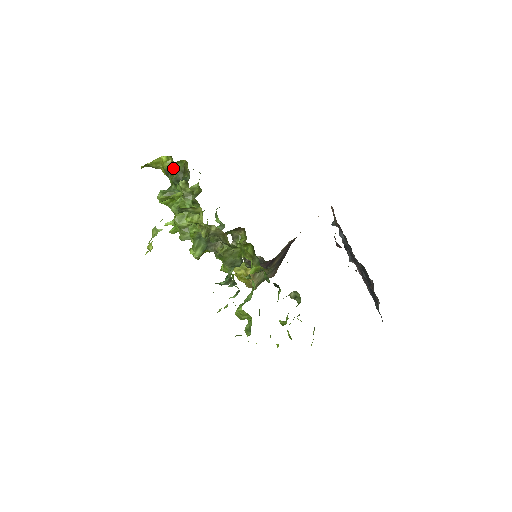
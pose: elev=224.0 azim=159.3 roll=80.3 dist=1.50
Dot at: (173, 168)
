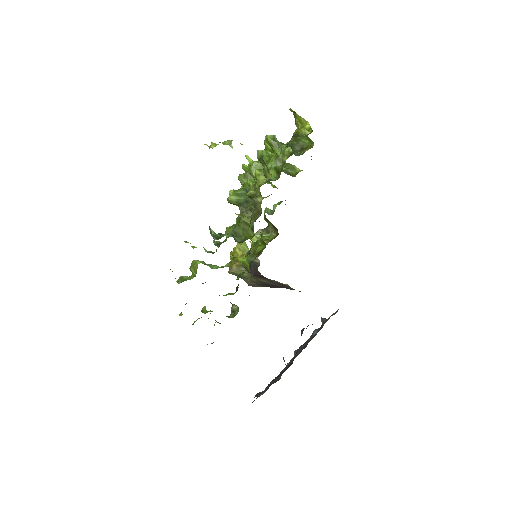
Dot at: (302, 137)
